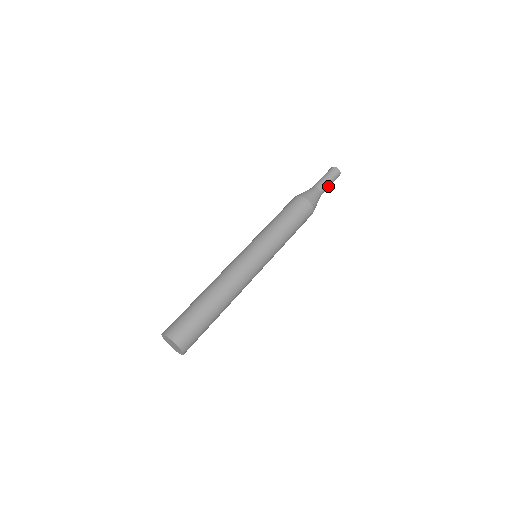
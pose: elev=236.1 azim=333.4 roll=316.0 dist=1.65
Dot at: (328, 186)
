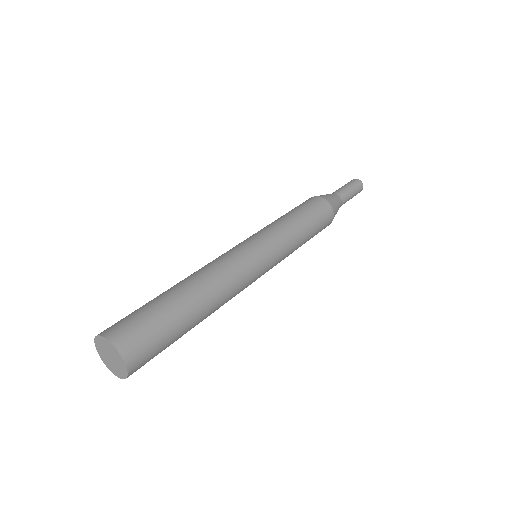
Dot at: (348, 200)
